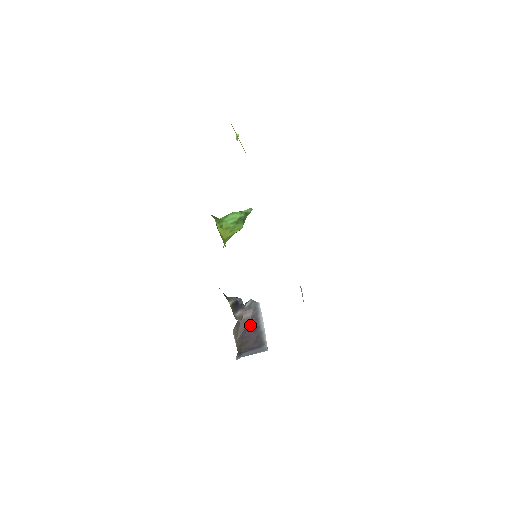
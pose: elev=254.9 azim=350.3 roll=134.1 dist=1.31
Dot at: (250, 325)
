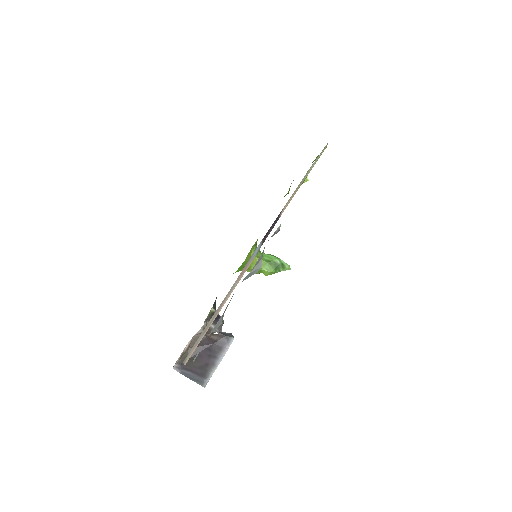
Dot at: (211, 347)
